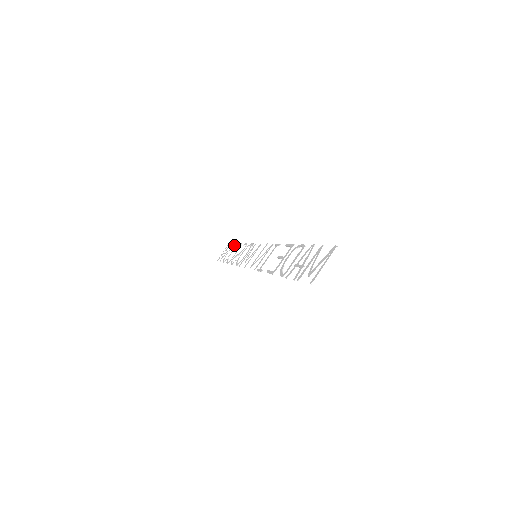
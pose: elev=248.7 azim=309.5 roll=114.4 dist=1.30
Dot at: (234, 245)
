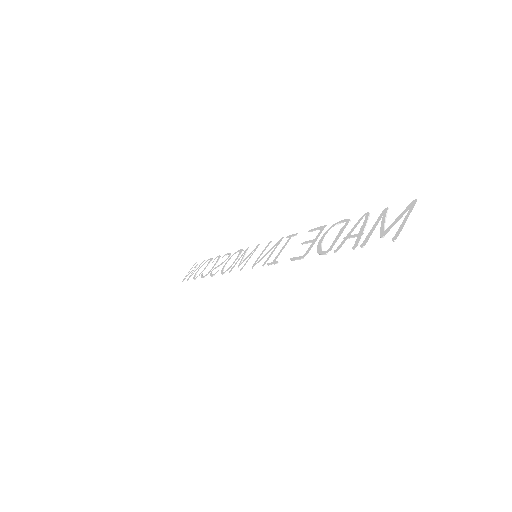
Dot at: (206, 261)
